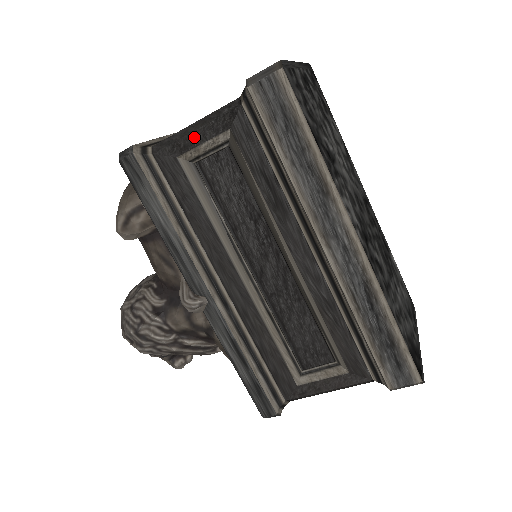
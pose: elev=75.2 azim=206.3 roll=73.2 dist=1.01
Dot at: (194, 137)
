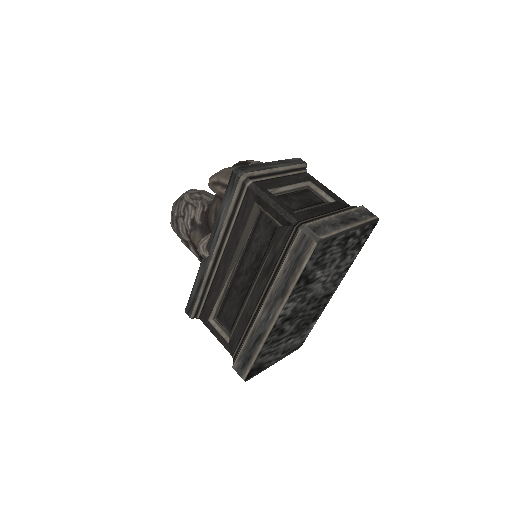
Dot at: (268, 207)
